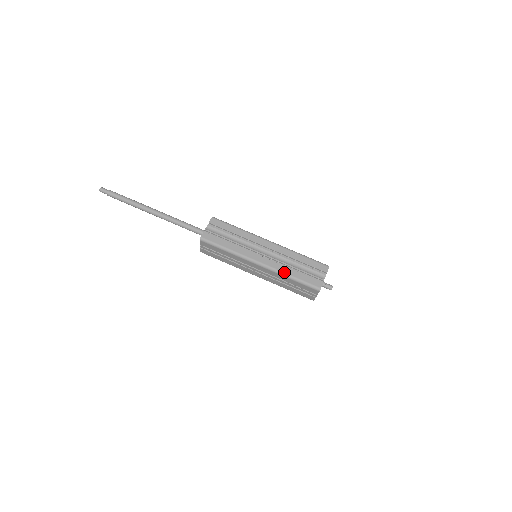
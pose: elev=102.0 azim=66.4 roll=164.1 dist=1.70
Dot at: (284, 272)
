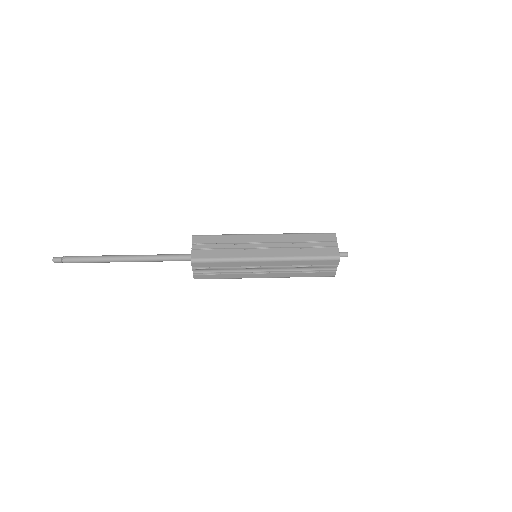
Dot at: (292, 234)
